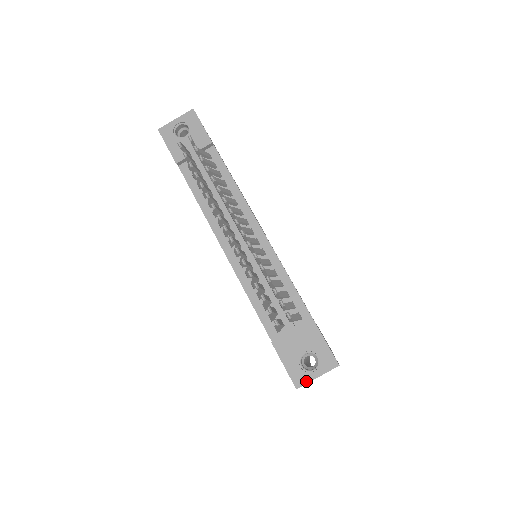
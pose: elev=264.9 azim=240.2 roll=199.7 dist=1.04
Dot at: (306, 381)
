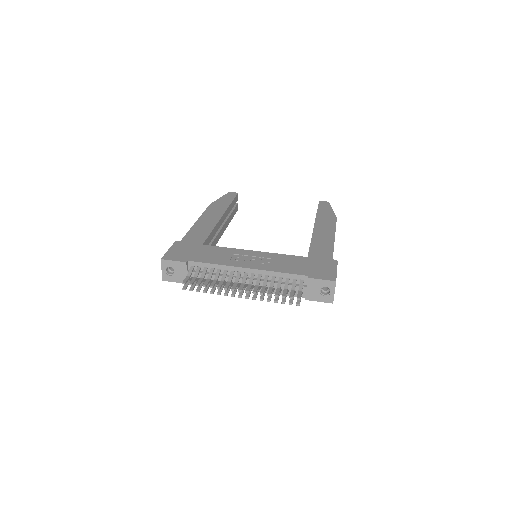
Dot at: (333, 298)
